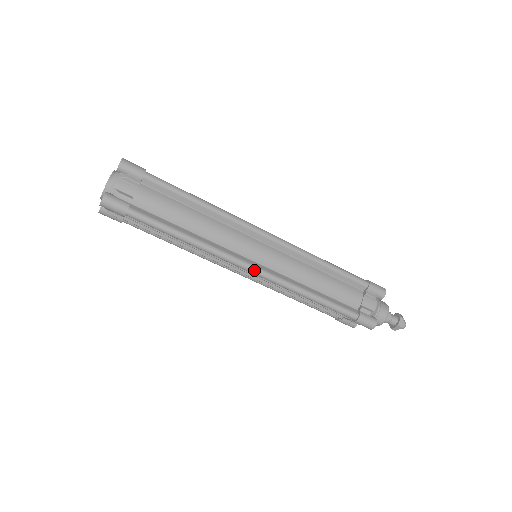
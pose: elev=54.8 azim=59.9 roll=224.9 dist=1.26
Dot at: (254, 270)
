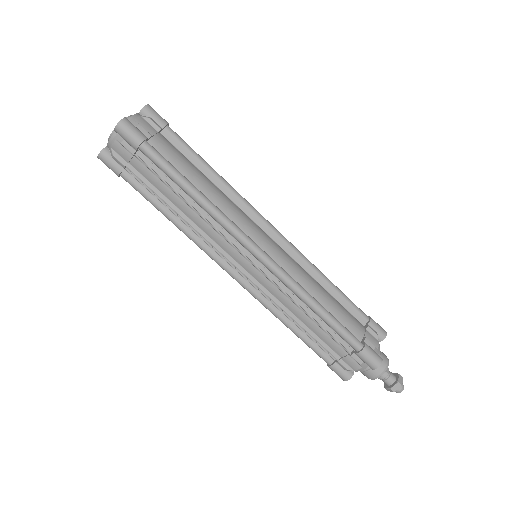
Dot at: (261, 253)
